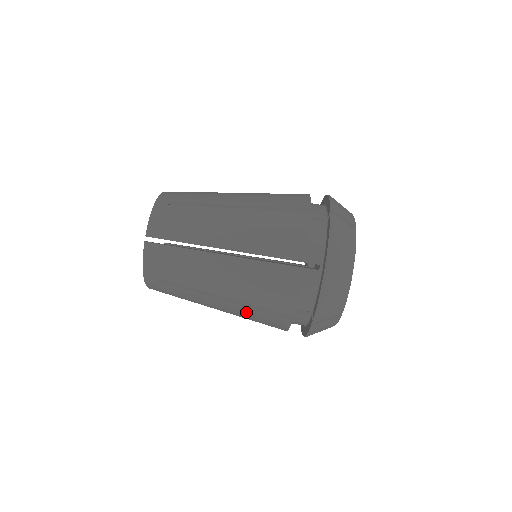
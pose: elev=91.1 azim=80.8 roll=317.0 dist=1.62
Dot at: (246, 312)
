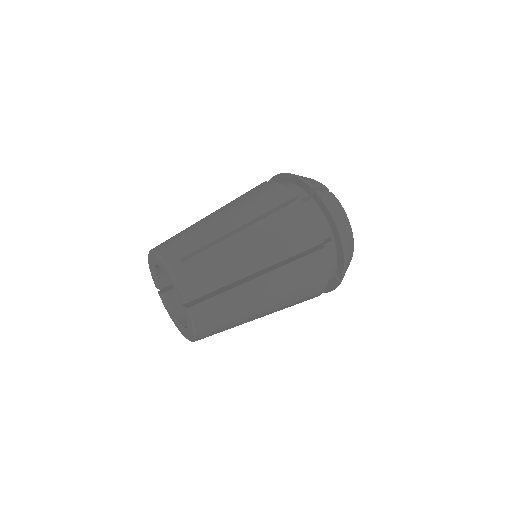
Dot at: (270, 227)
